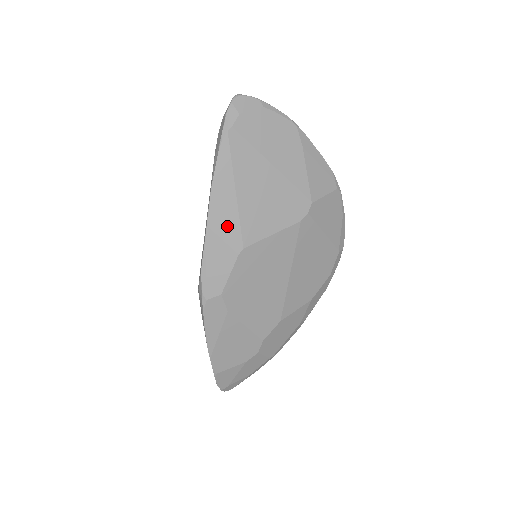
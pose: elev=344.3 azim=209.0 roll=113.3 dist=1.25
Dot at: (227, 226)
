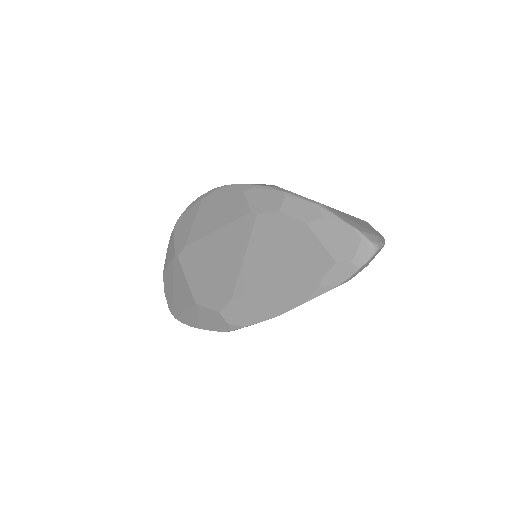
Dot at: occluded
